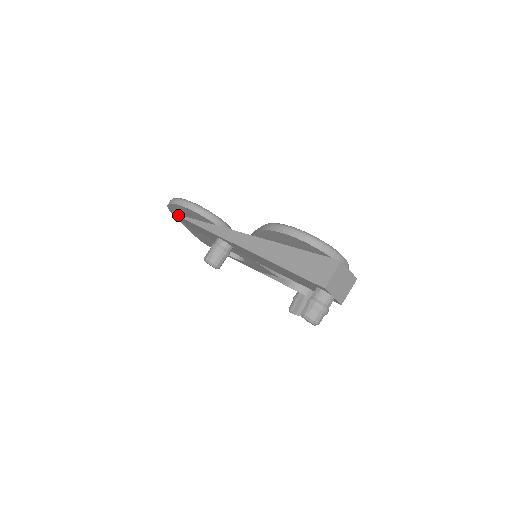
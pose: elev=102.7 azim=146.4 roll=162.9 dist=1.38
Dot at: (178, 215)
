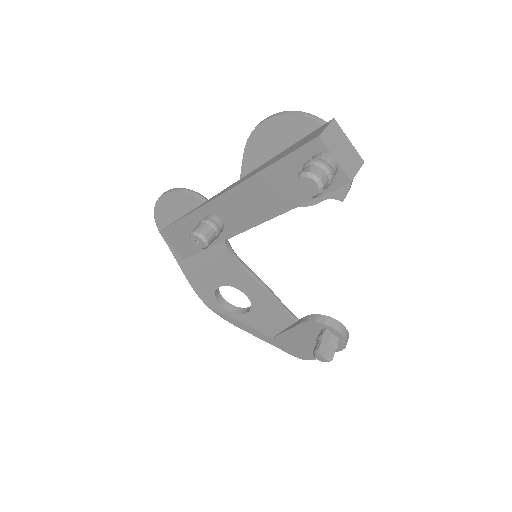
Dot at: (166, 227)
